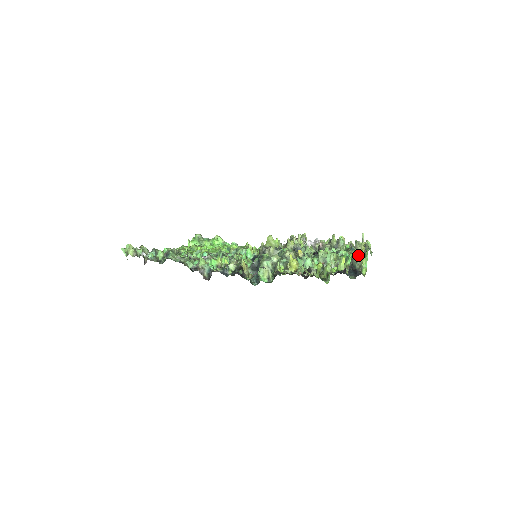
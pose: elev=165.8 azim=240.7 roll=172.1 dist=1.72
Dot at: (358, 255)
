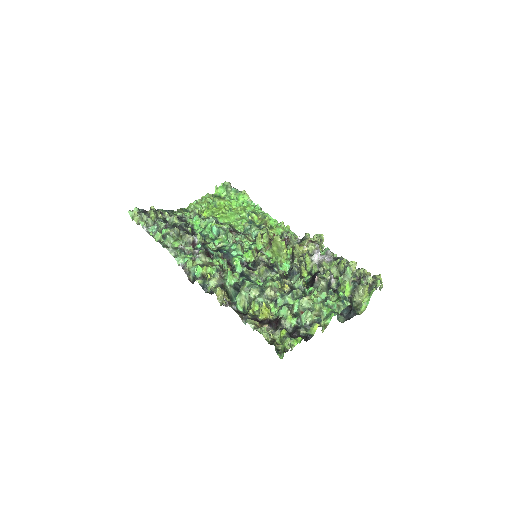
Dot at: (357, 296)
